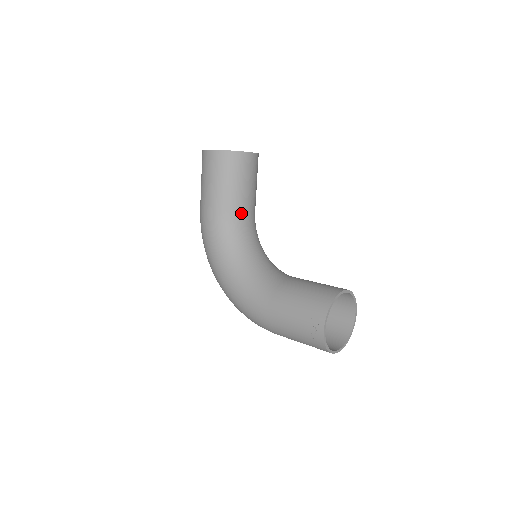
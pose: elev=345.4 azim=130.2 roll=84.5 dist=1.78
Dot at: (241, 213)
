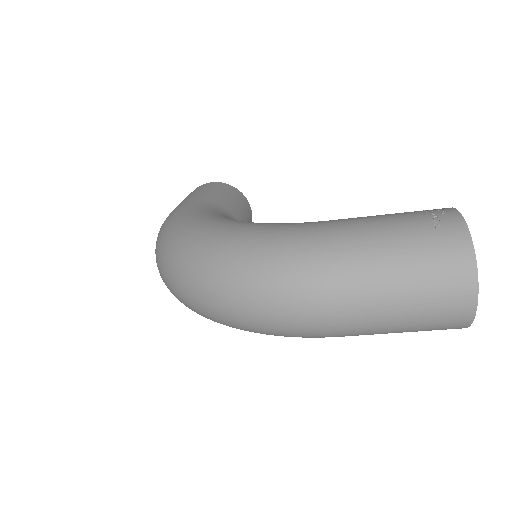
Dot at: occluded
